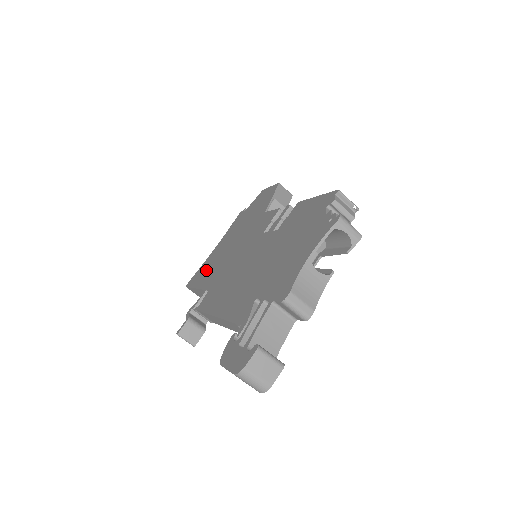
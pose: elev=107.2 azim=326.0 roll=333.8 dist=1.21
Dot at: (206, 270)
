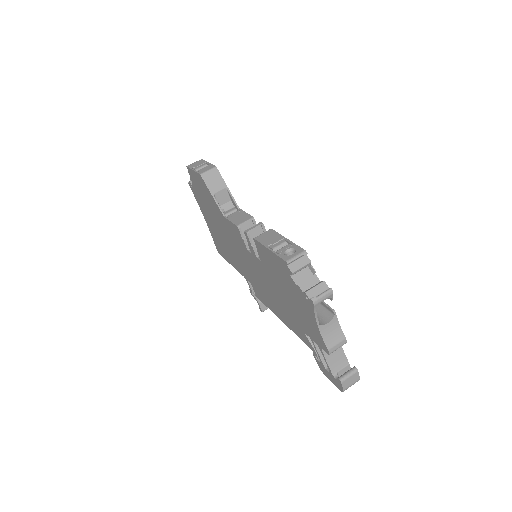
Dot at: (224, 250)
